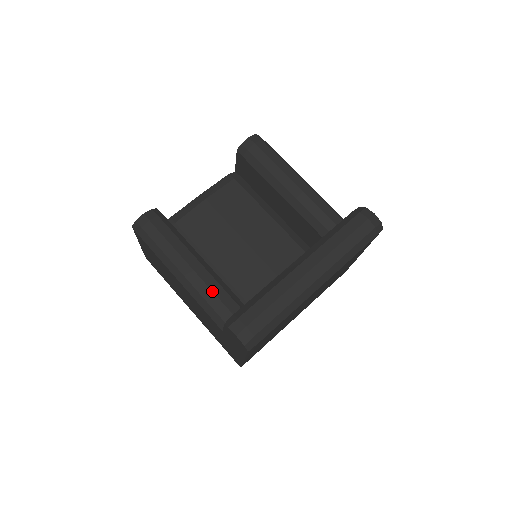
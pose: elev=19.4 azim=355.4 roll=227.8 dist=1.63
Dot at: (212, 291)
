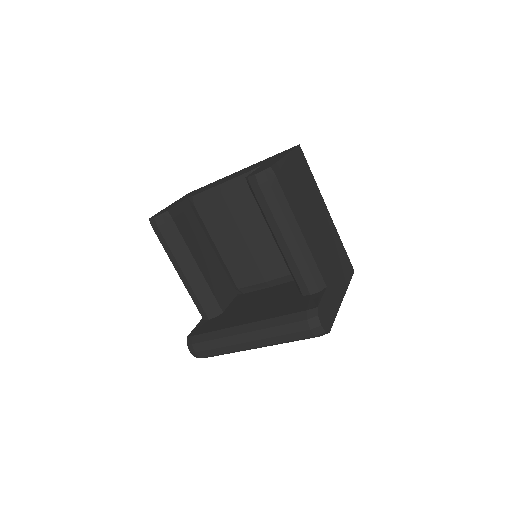
Dot at: (196, 296)
